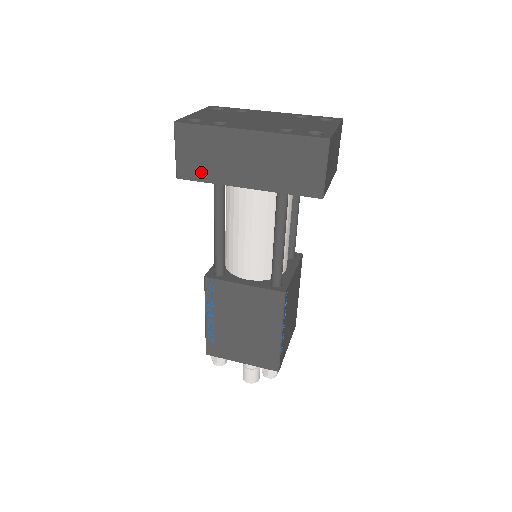
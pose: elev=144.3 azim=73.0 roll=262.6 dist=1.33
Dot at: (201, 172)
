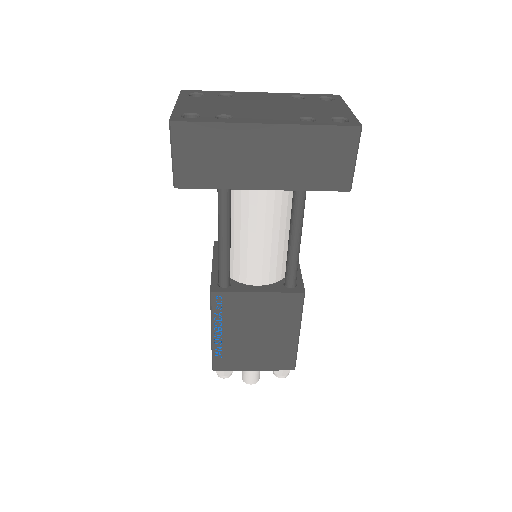
Dot at: (206, 178)
